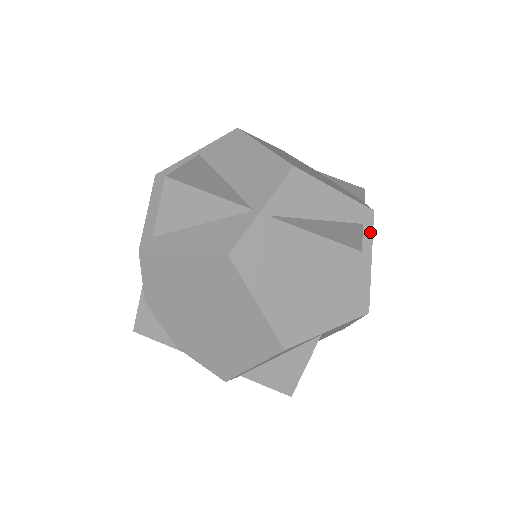
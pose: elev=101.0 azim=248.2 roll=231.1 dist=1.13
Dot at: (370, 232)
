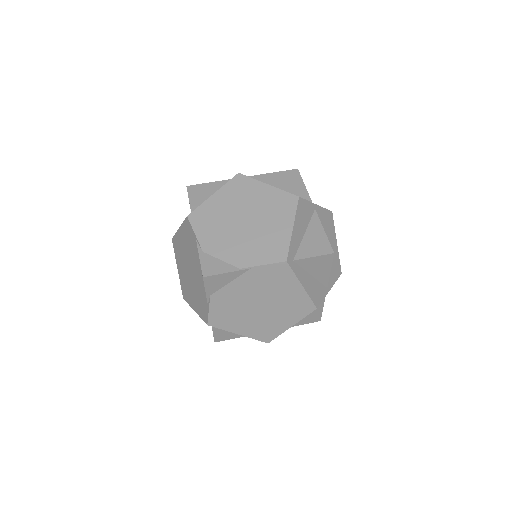
Dot at: occluded
